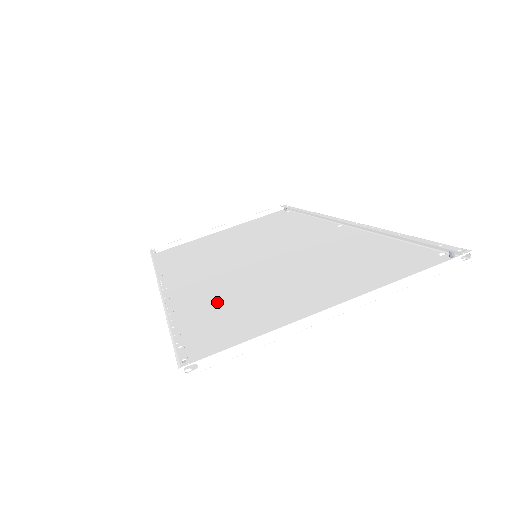
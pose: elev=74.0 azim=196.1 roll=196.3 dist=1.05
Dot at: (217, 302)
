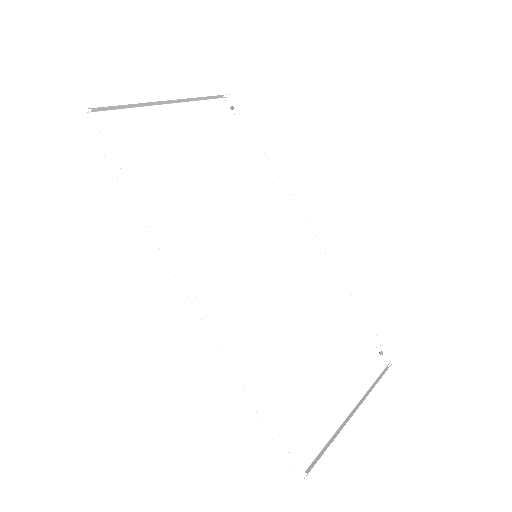
Dot at: (267, 359)
